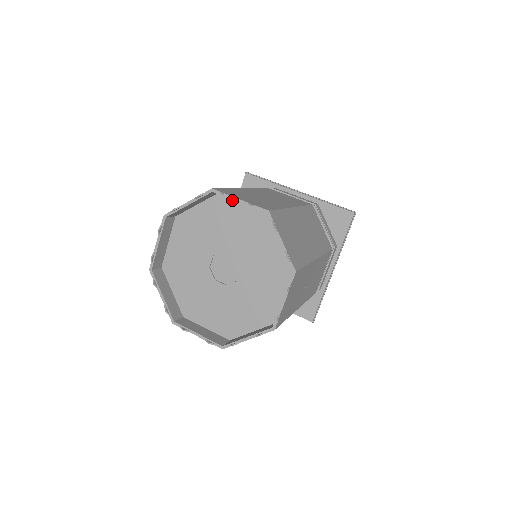
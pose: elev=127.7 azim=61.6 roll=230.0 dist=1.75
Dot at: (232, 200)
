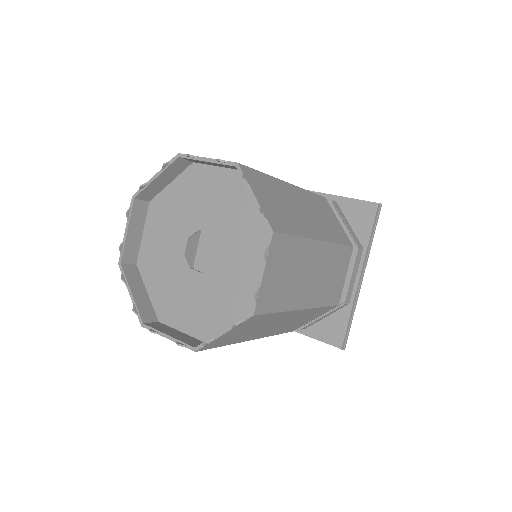
Dot at: (205, 168)
